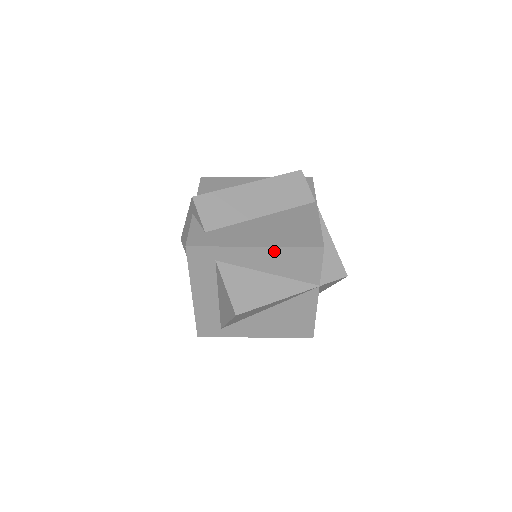
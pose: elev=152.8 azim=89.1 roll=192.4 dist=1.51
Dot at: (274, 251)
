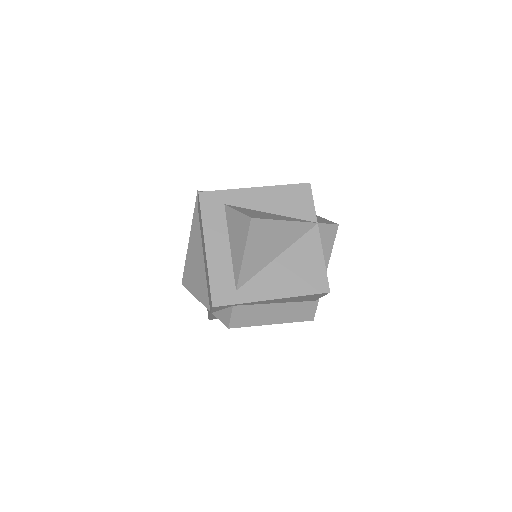
Dot at: (272, 190)
